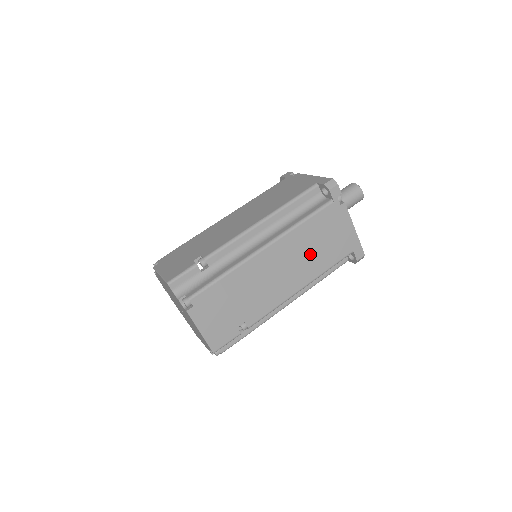
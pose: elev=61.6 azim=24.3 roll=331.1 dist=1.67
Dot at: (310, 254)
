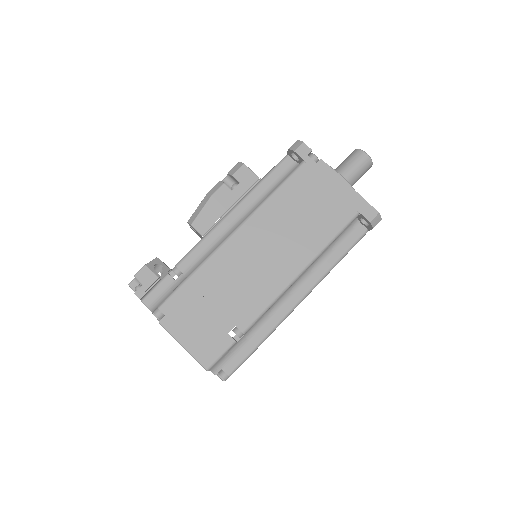
Dot at: occluded
